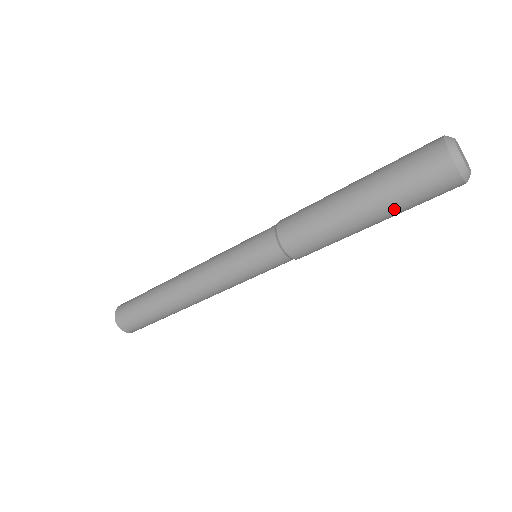
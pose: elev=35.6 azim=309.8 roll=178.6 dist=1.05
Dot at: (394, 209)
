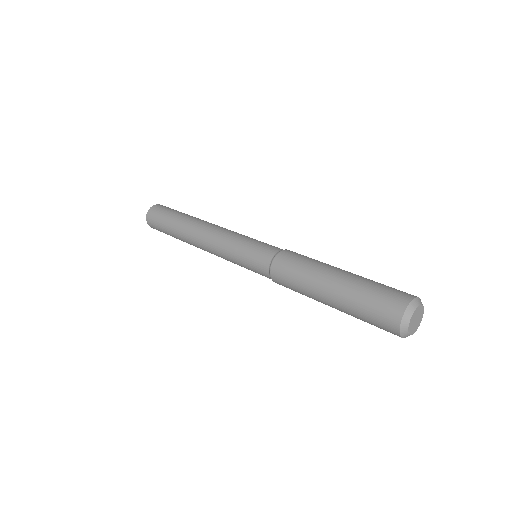
Dot at: occluded
